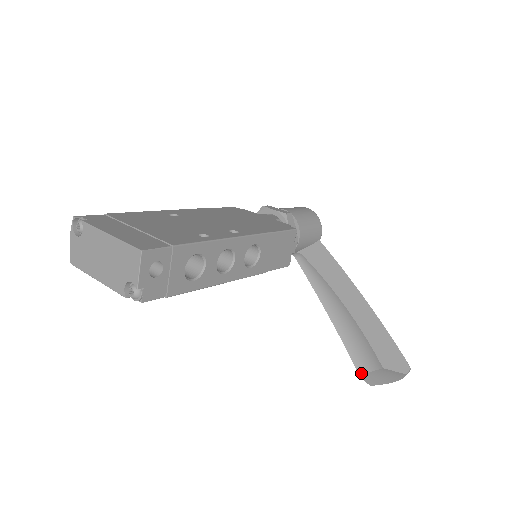
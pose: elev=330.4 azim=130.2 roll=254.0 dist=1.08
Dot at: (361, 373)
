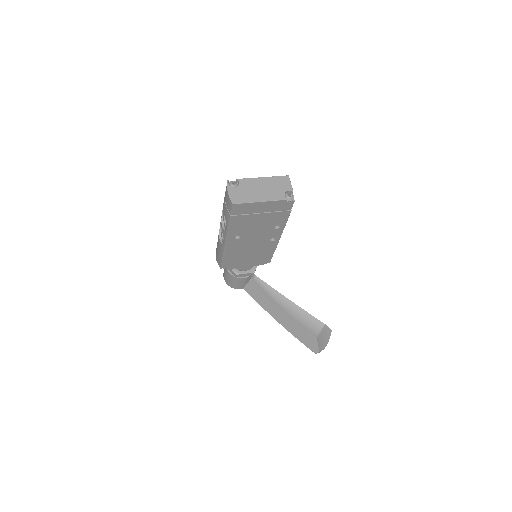
Dot at: (316, 336)
